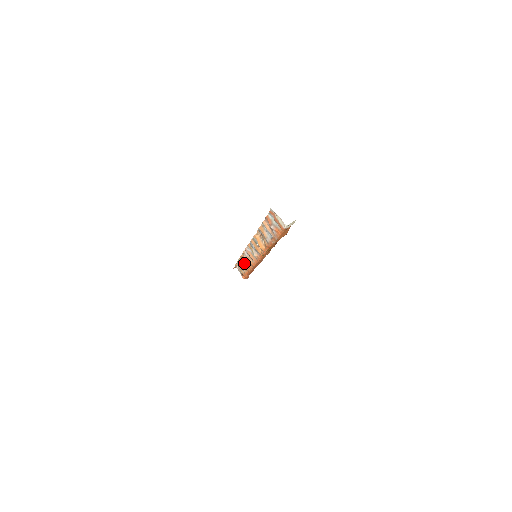
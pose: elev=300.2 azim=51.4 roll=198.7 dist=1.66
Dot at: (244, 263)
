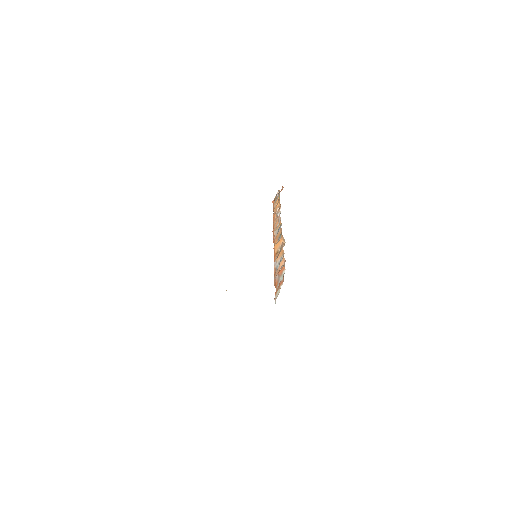
Dot at: (277, 207)
